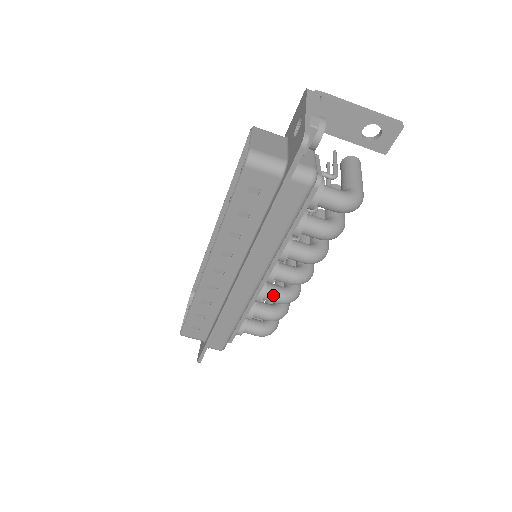
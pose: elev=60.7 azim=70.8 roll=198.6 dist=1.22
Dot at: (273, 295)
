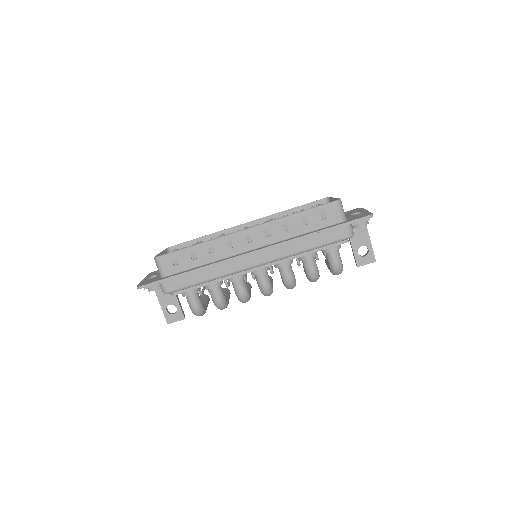
Dot at: (243, 285)
